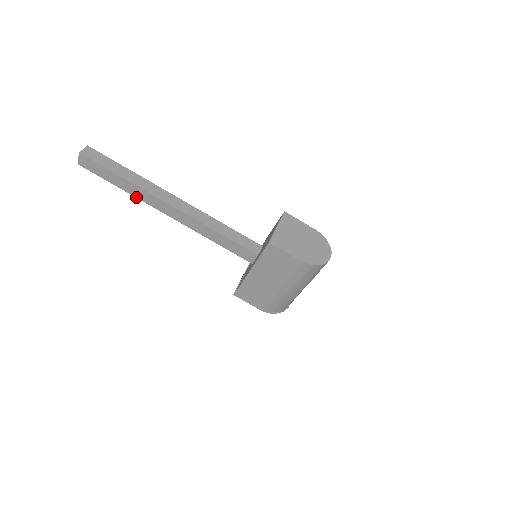
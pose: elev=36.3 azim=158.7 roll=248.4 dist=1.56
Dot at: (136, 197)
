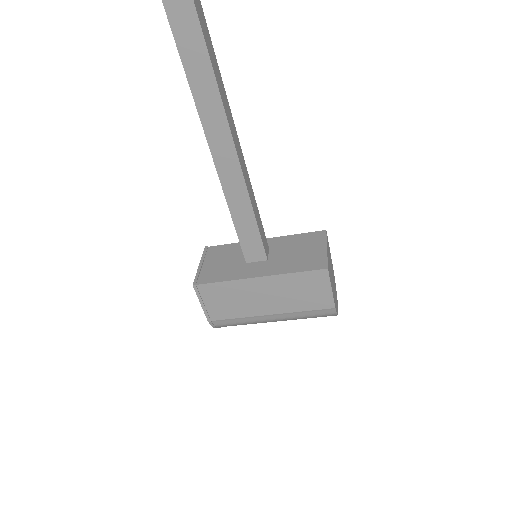
Dot at: (186, 72)
